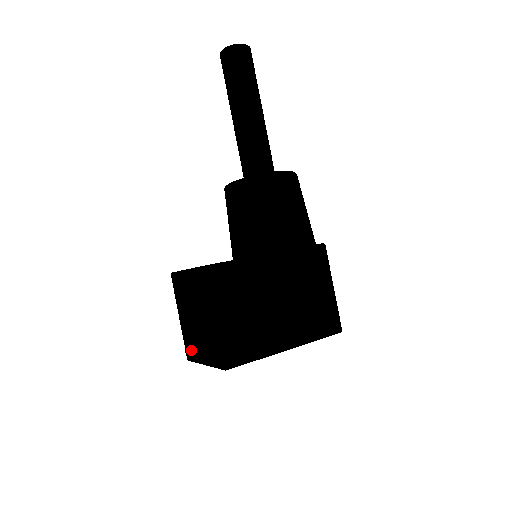
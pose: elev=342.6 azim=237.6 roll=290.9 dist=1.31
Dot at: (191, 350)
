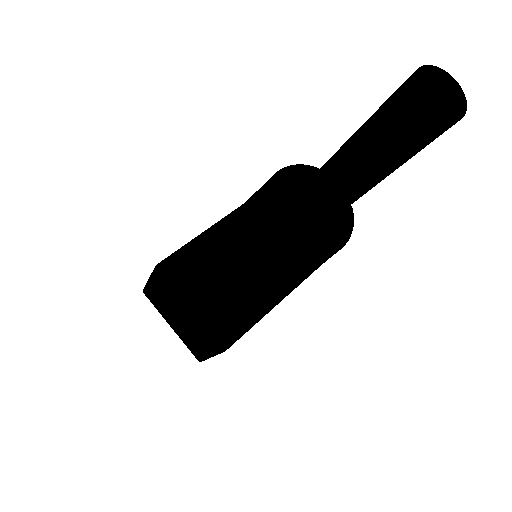
Dot at: (154, 302)
